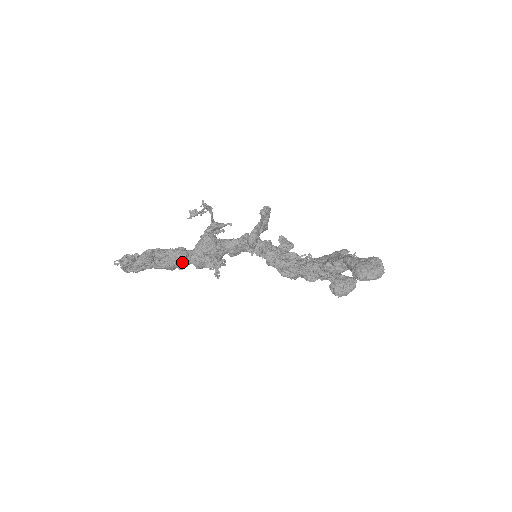
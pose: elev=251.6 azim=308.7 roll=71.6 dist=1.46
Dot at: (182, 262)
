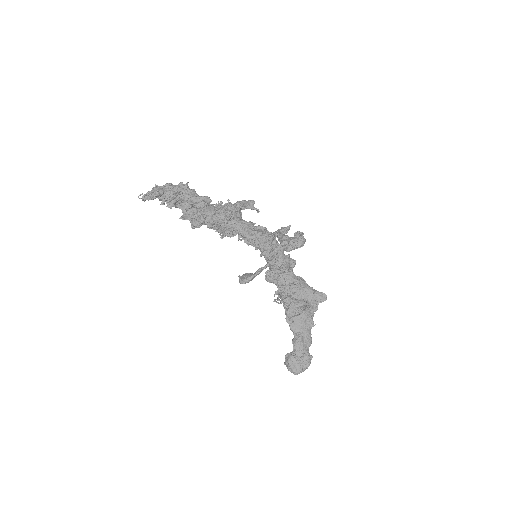
Dot at: (195, 226)
